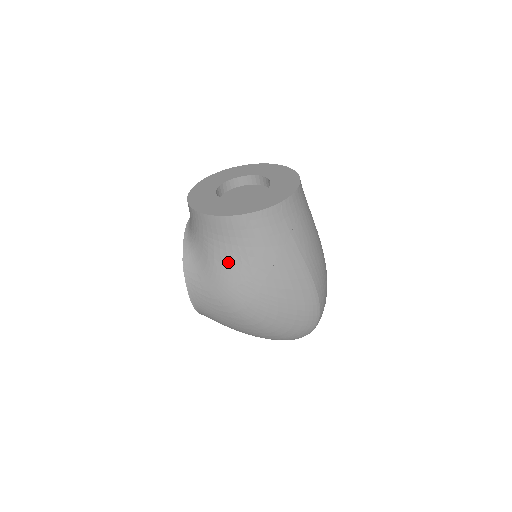
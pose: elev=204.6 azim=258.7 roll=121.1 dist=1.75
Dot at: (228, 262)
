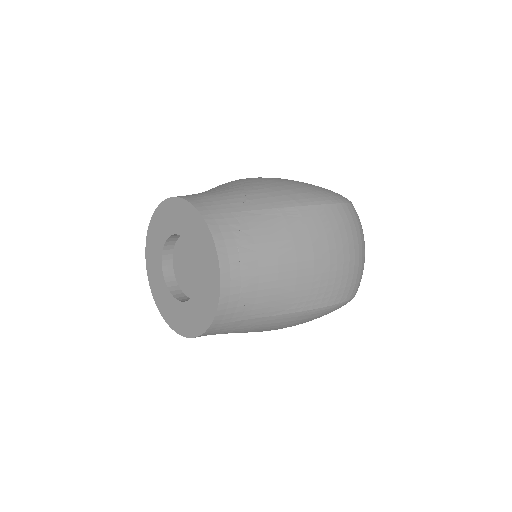
Dot at: occluded
